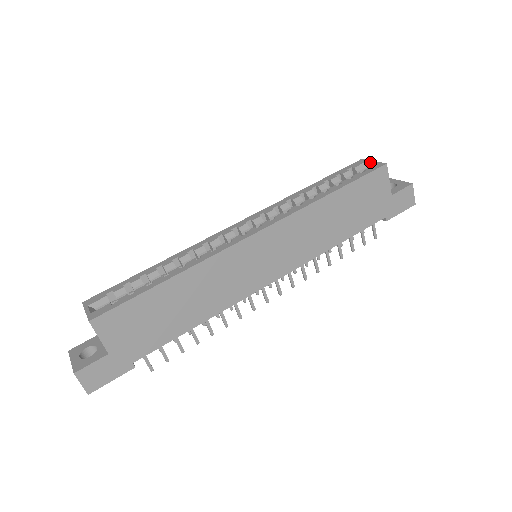
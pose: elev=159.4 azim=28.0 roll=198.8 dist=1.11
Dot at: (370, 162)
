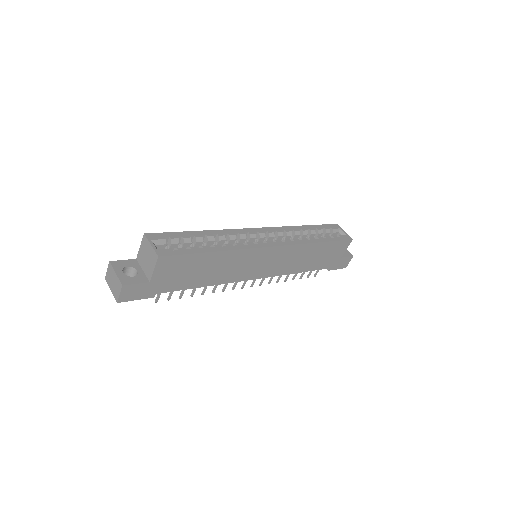
Dot at: (342, 231)
